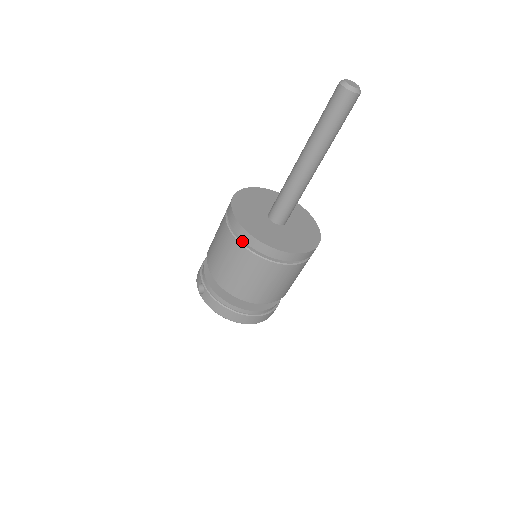
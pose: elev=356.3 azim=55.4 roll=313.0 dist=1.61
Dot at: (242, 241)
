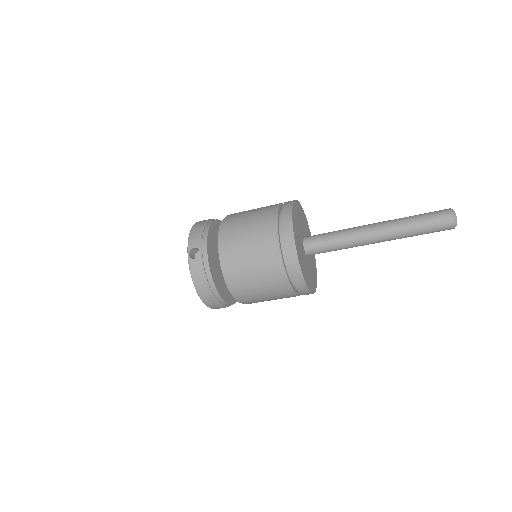
Dot at: (282, 254)
